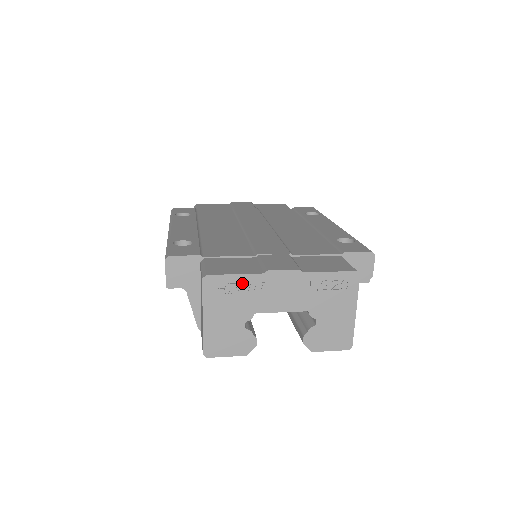
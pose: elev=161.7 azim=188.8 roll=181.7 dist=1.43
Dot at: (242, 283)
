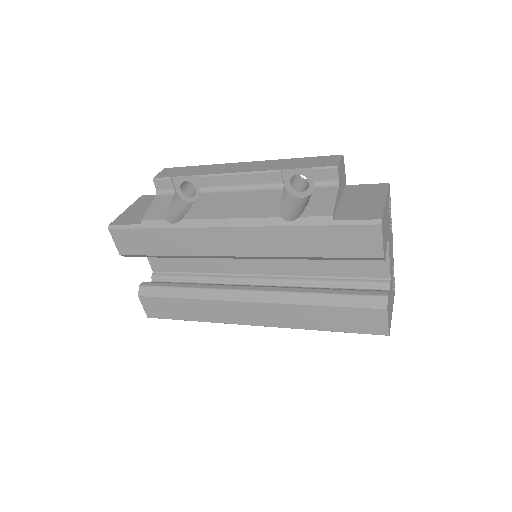
Dot at: occluded
